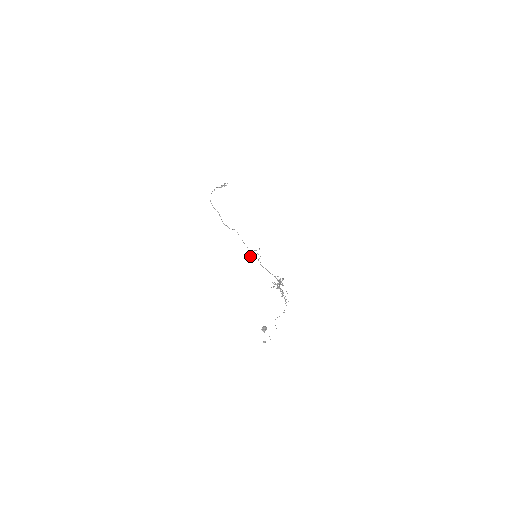
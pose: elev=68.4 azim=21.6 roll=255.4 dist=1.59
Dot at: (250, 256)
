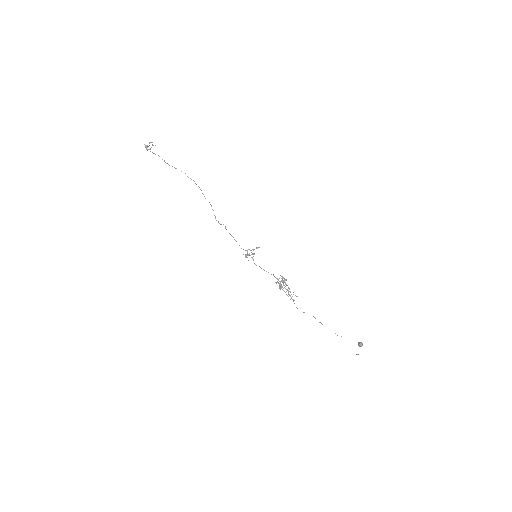
Dot at: occluded
